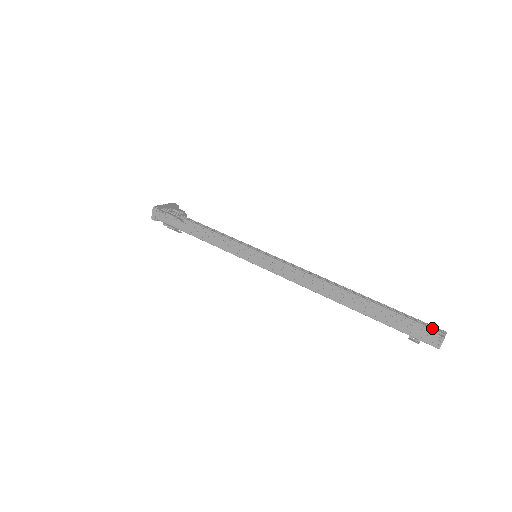
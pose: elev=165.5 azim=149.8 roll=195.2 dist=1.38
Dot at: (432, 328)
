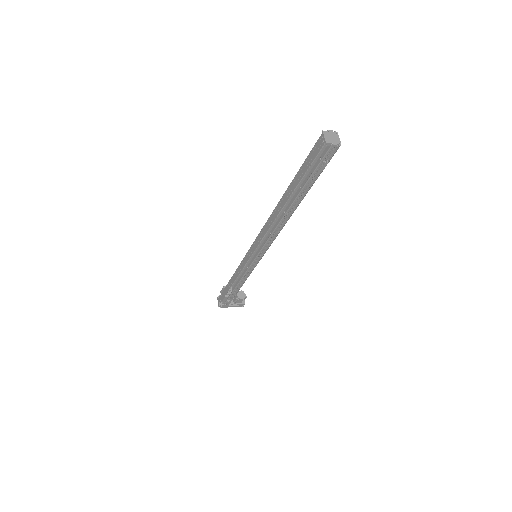
Dot at: occluded
